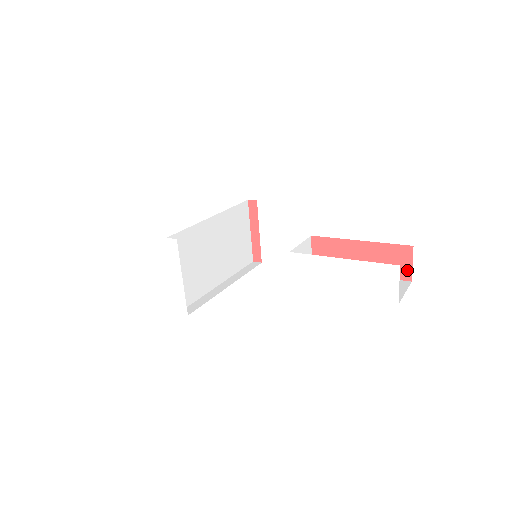
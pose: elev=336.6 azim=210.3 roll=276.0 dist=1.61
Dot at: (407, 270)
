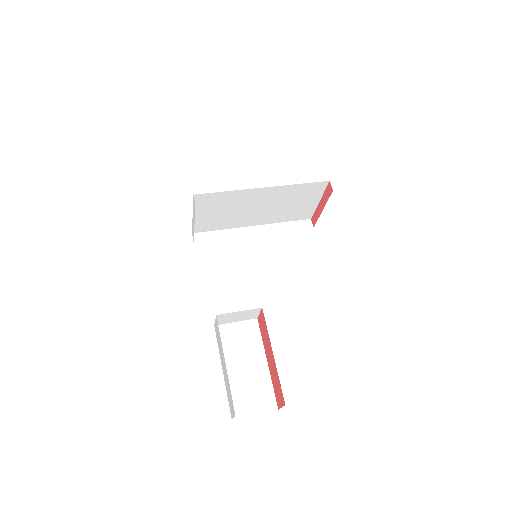
Dot at: (279, 404)
